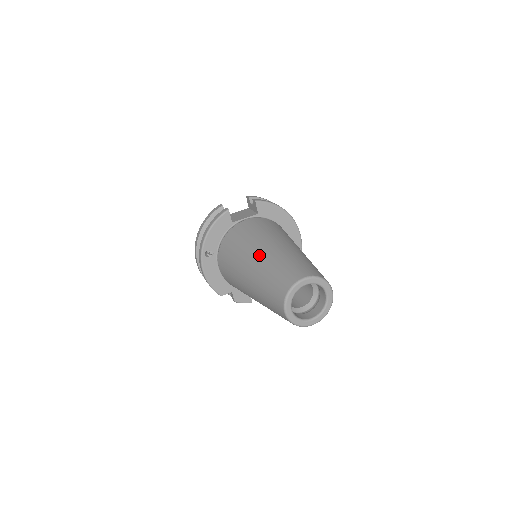
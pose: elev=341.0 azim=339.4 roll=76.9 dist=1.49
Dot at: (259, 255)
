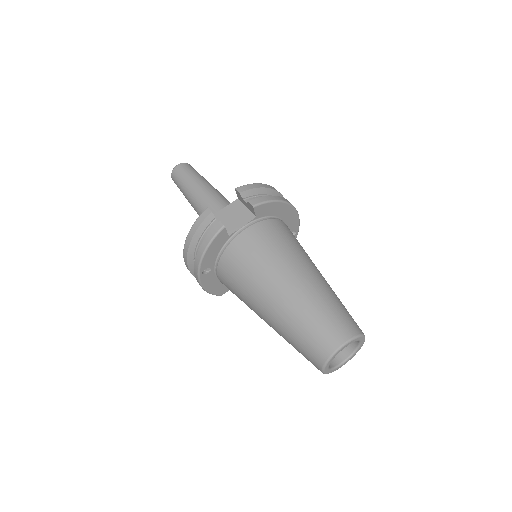
Dot at: (279, 299)
